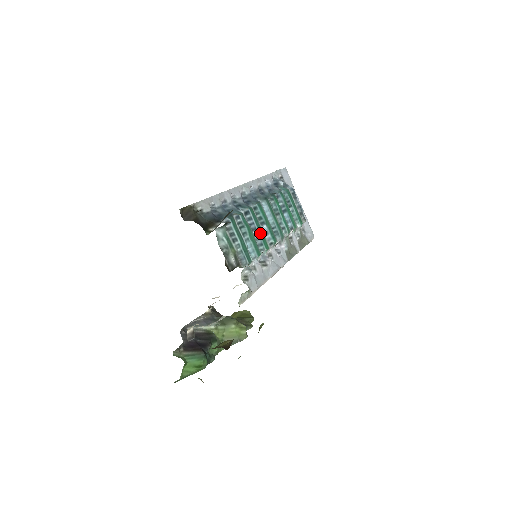
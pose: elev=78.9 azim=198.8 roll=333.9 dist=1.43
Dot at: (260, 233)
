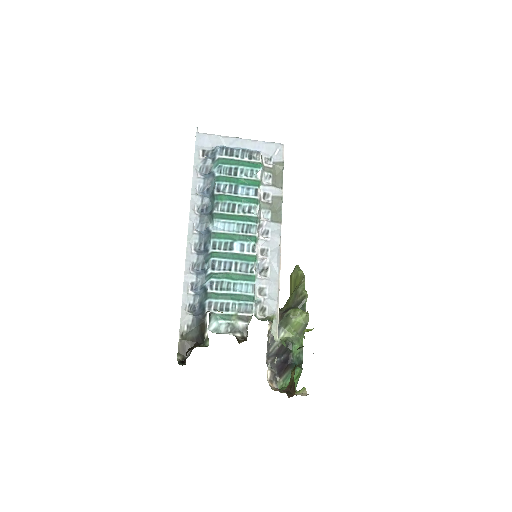
Dot at: (237, 259)
